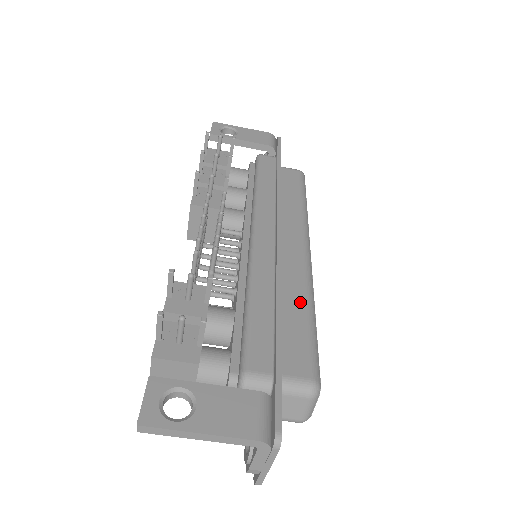
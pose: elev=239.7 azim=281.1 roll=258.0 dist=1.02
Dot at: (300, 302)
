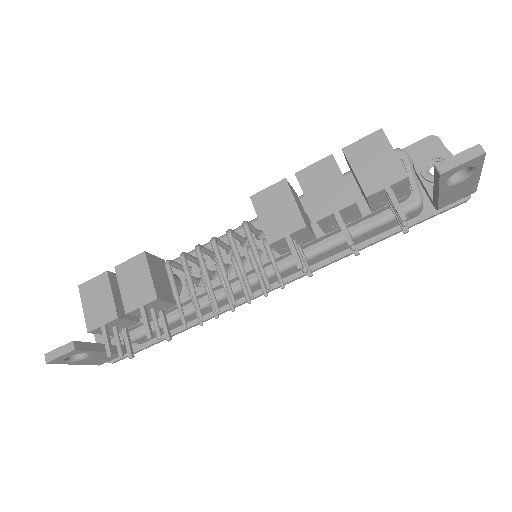
Dot at: occluded
